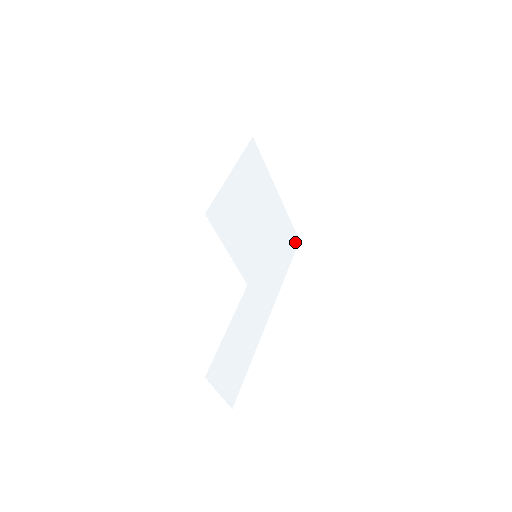
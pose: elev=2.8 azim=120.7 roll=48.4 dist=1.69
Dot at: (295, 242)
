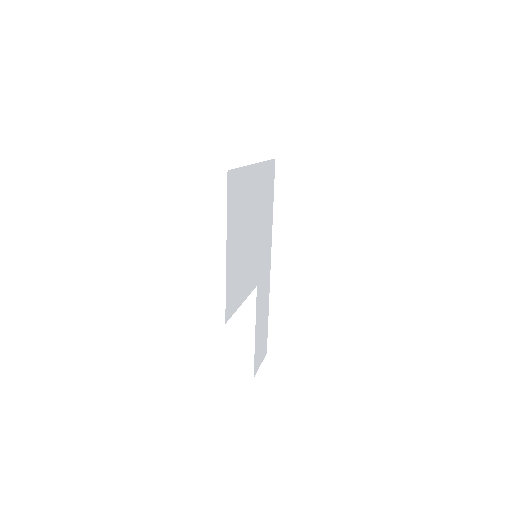
Dot at: (273, 169)
